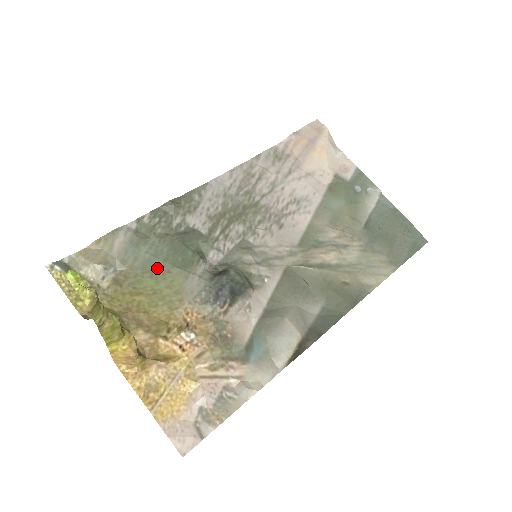
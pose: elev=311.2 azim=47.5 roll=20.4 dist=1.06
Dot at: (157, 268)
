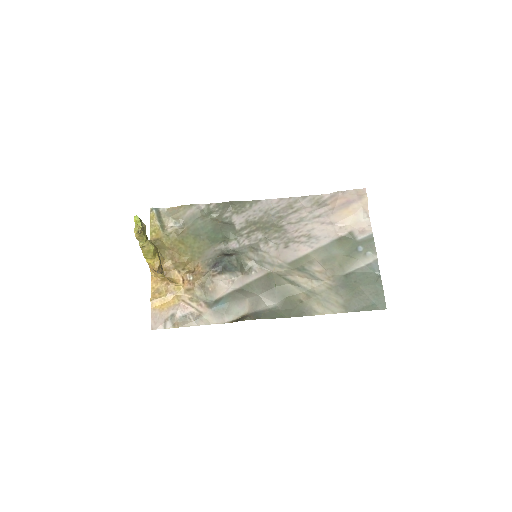
Dot at: (199, 235)
